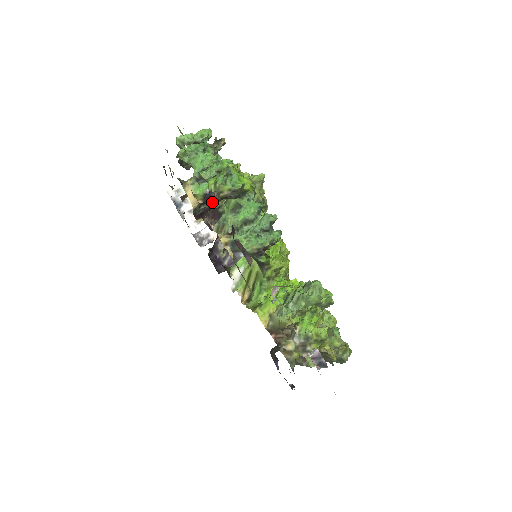
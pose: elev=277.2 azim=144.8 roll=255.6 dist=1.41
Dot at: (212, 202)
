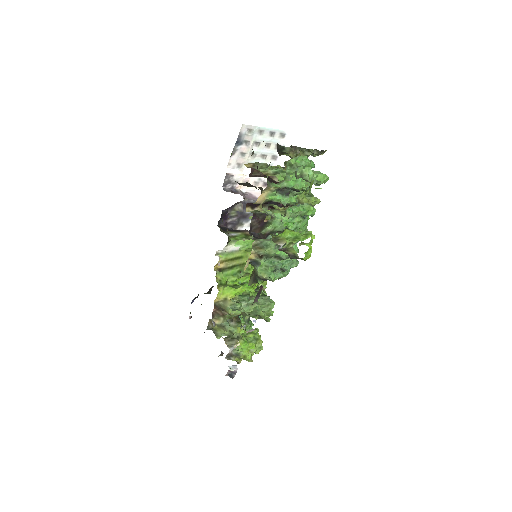
Dot at: occluded
